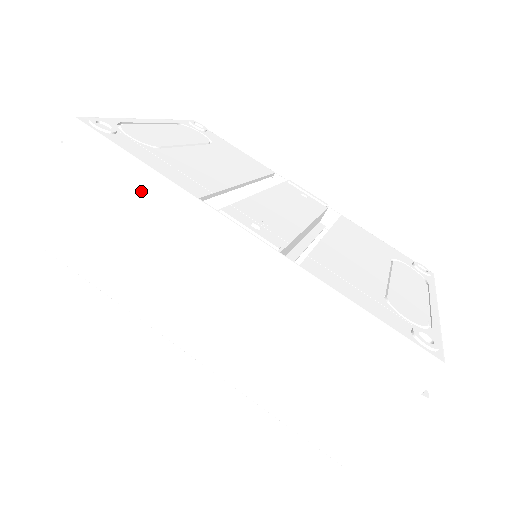
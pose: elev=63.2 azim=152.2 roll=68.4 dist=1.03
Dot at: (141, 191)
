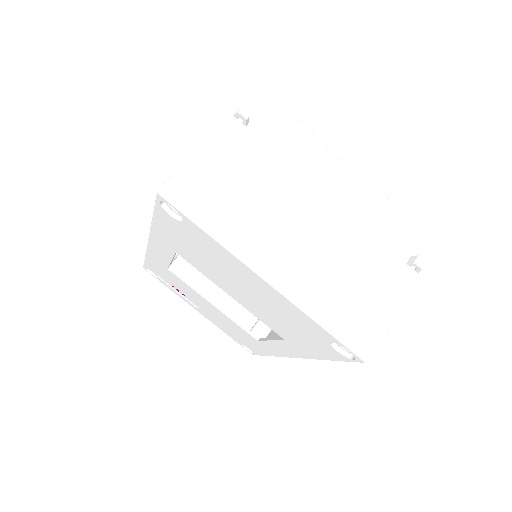
Dot at: occluded
